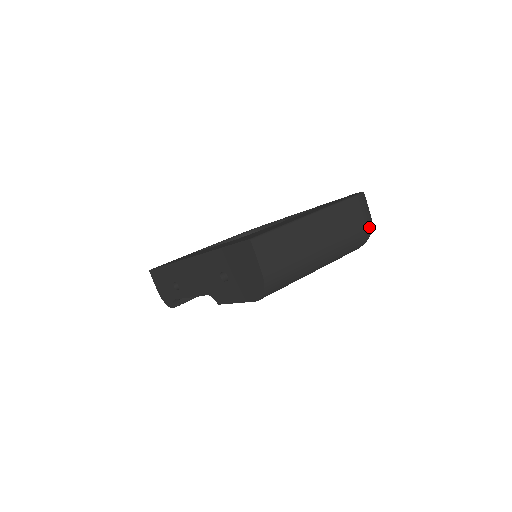
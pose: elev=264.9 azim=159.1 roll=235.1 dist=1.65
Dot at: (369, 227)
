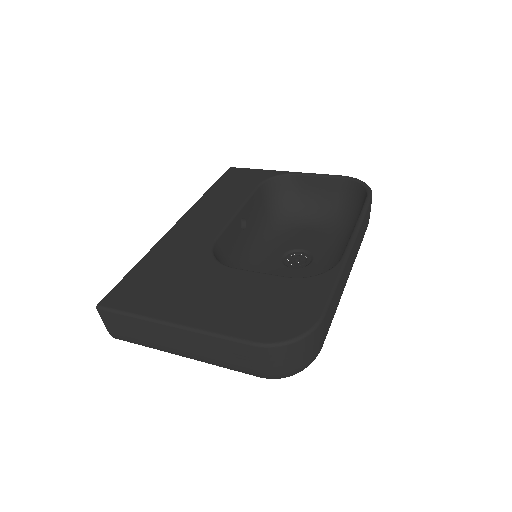
Dot at: (270, 376)
